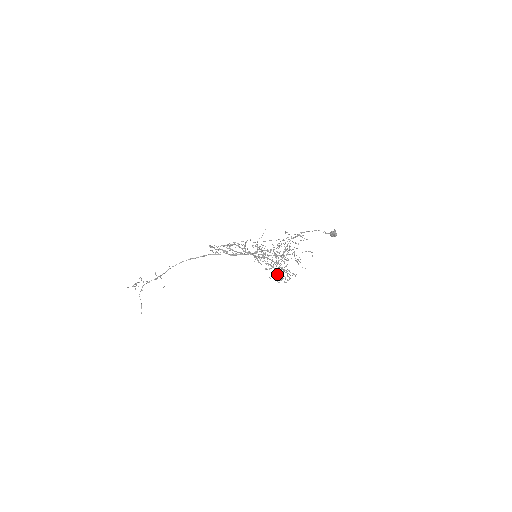
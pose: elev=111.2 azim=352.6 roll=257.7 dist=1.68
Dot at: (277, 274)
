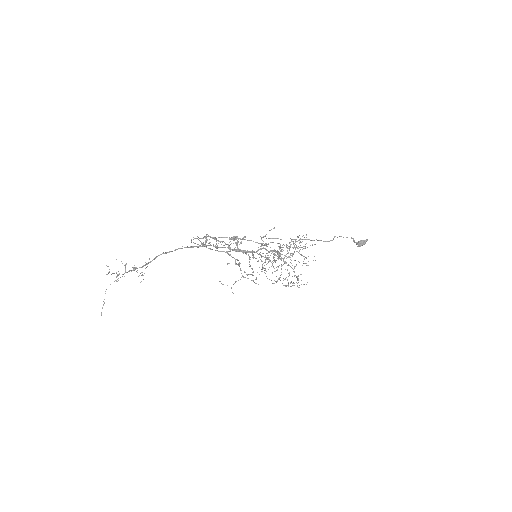
Dot at: (279, 279)
